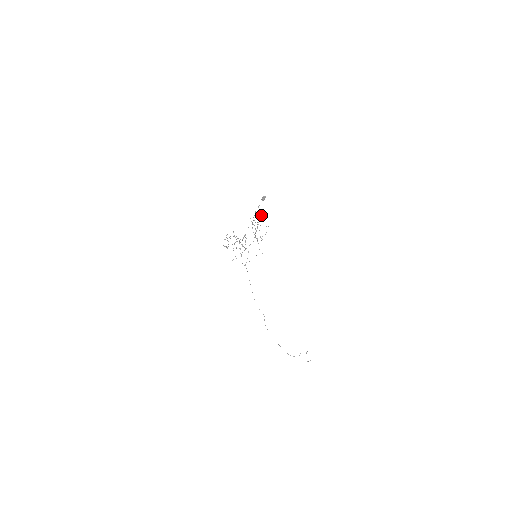
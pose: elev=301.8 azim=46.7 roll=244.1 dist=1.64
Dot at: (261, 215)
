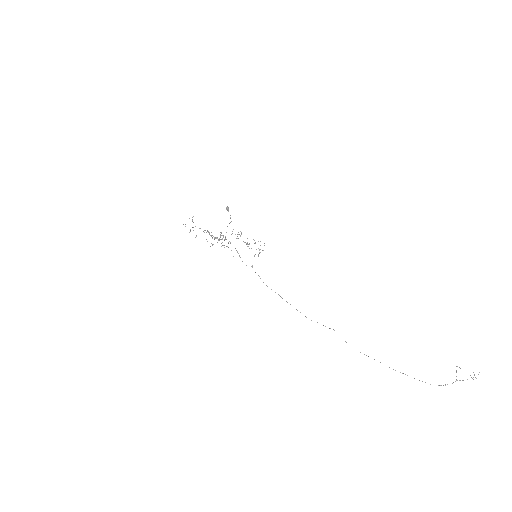
Dot at: (253, 239)
